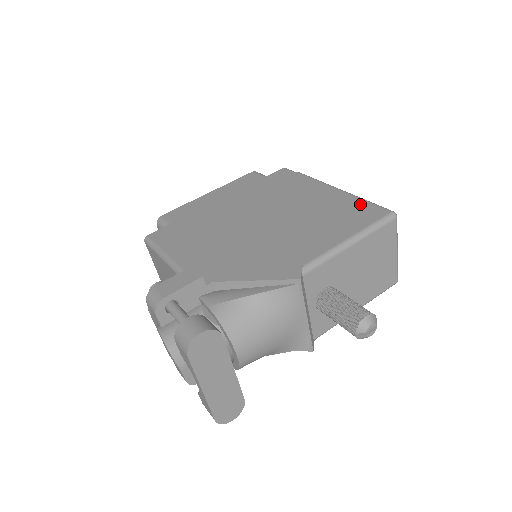
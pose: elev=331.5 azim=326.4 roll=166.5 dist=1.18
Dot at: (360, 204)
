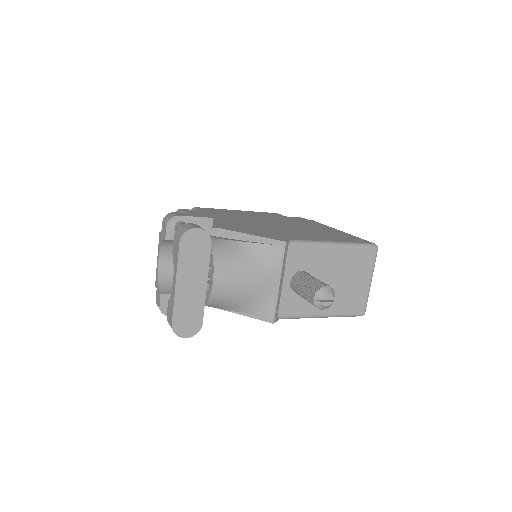
Dot at: (352, 236)
